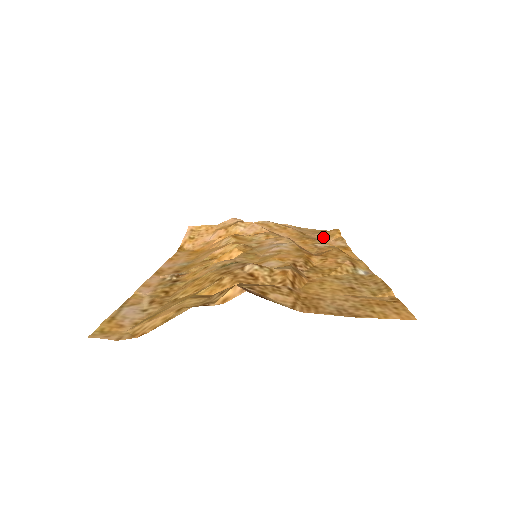
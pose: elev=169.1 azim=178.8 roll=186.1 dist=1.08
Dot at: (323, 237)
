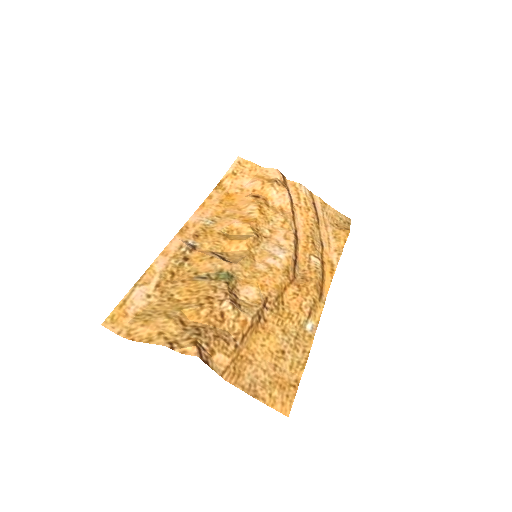
Dot at: (331, 237)
